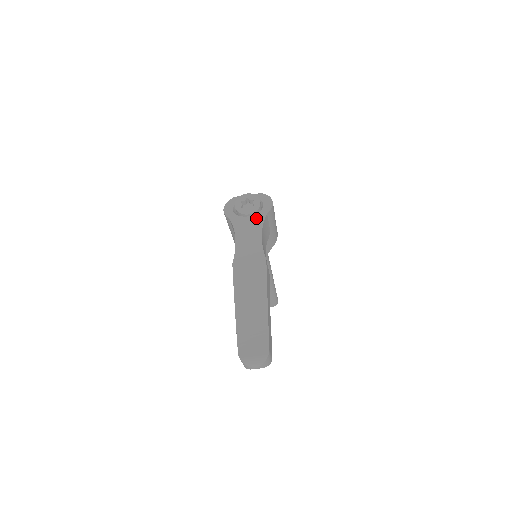
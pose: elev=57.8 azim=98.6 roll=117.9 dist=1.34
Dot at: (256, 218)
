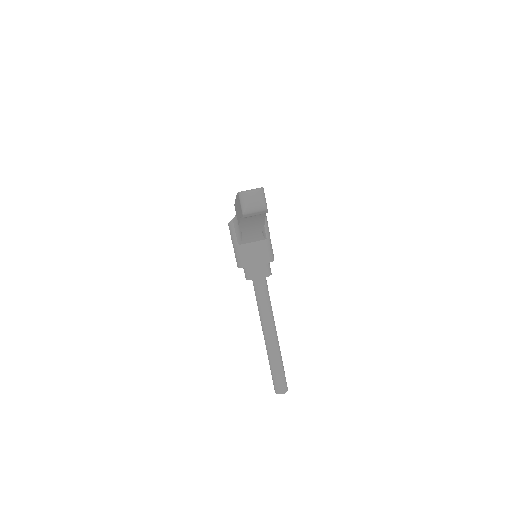
Dot at: occluded
